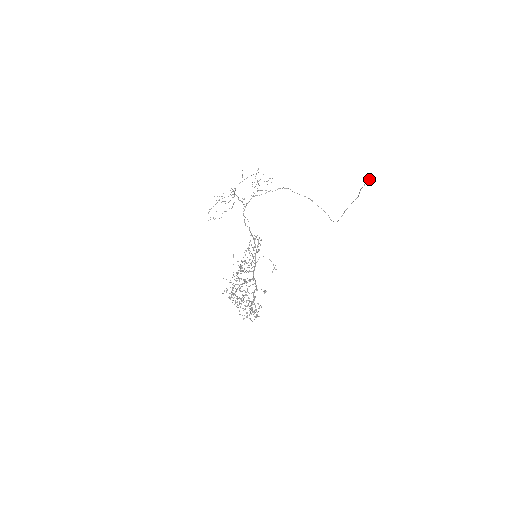
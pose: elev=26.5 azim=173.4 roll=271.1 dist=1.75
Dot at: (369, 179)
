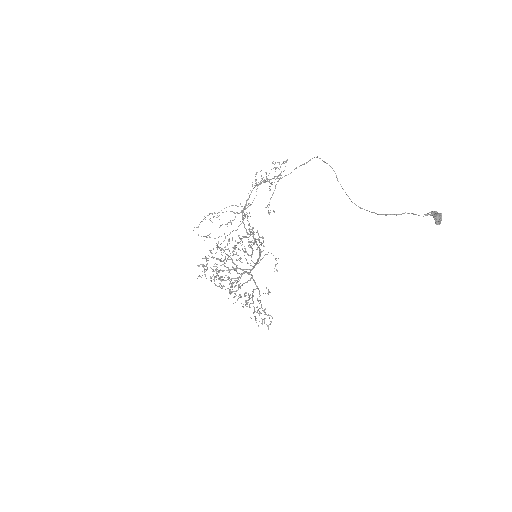
Dot at: (440, 223)
